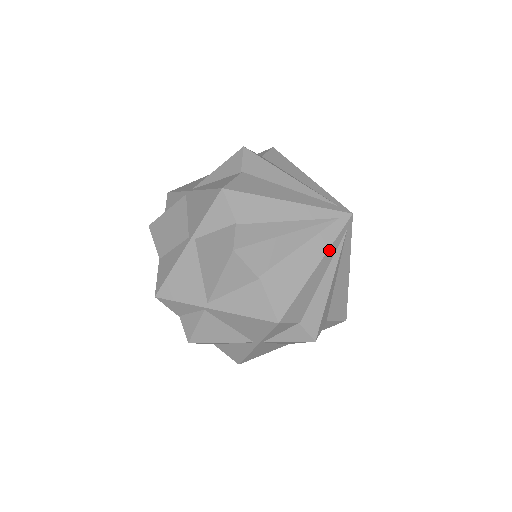
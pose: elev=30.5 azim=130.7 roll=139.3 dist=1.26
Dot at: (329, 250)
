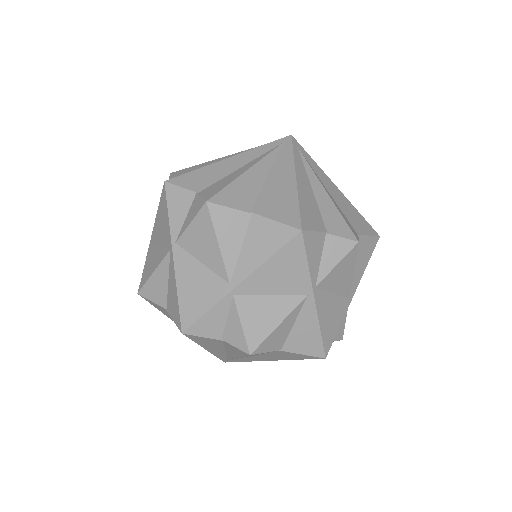
Dot at: (252, 151)
